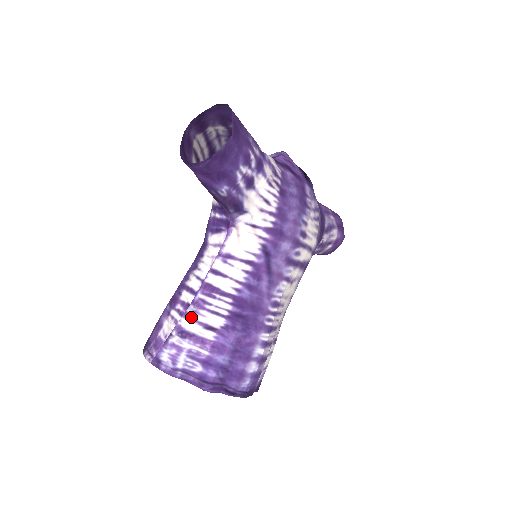
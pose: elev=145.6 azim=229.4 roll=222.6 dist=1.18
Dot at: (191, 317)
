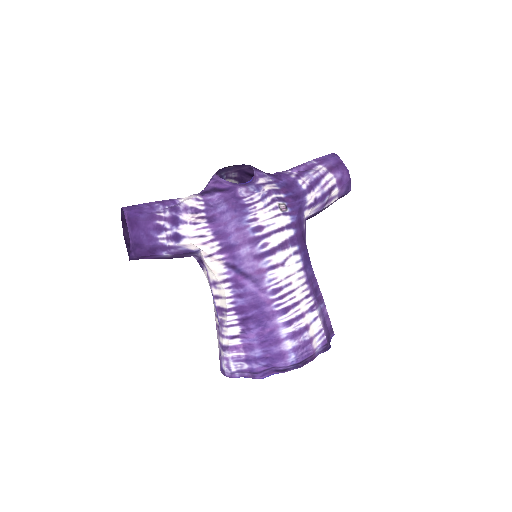
Dot at: (221, 335)
